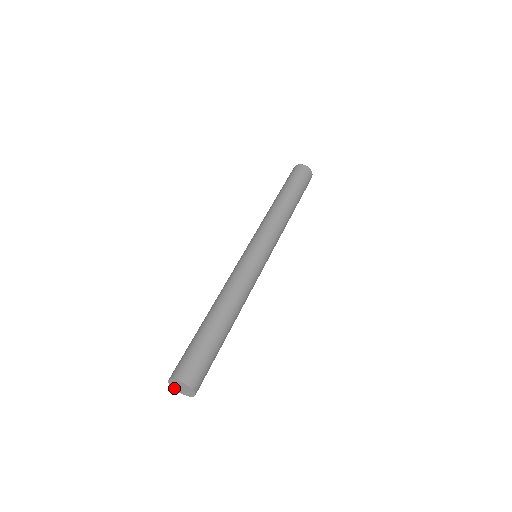
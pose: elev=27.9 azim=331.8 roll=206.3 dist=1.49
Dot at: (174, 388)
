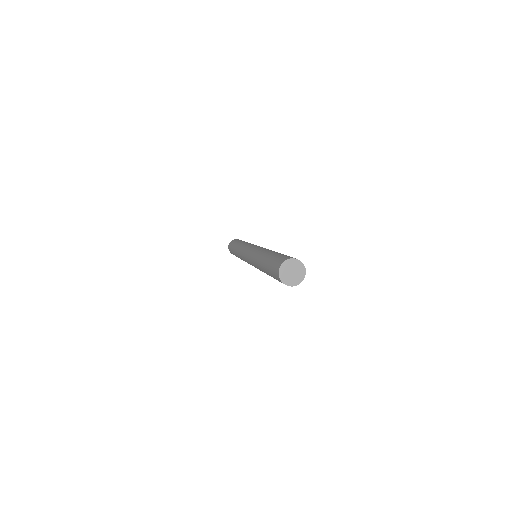
Dot at: (286, 283)
